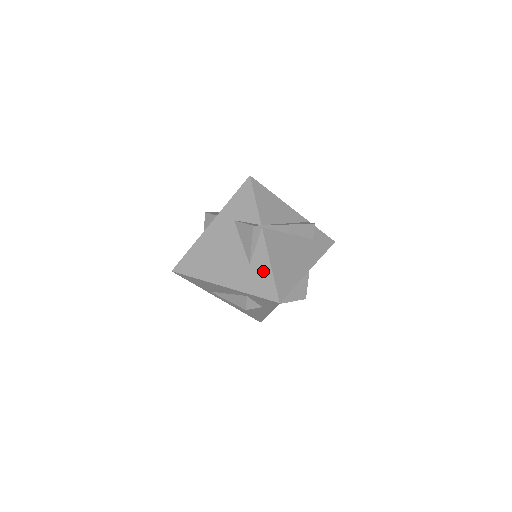
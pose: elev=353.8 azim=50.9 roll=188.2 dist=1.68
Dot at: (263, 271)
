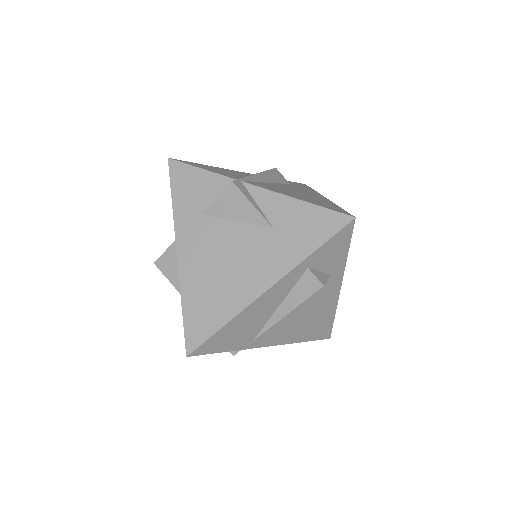
Dot at: (296, 214)
